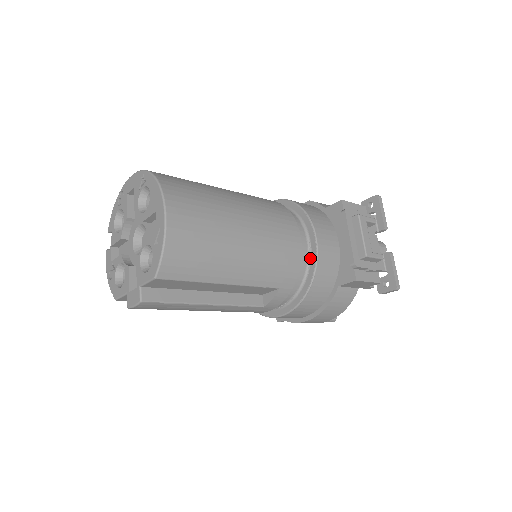
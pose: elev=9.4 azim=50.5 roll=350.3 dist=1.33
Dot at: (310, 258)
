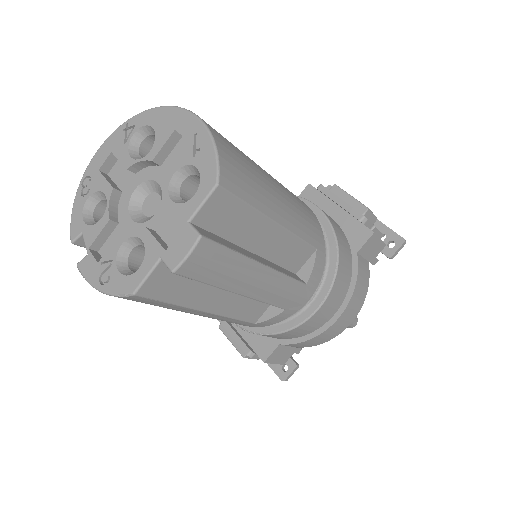
Dot at: occluded
